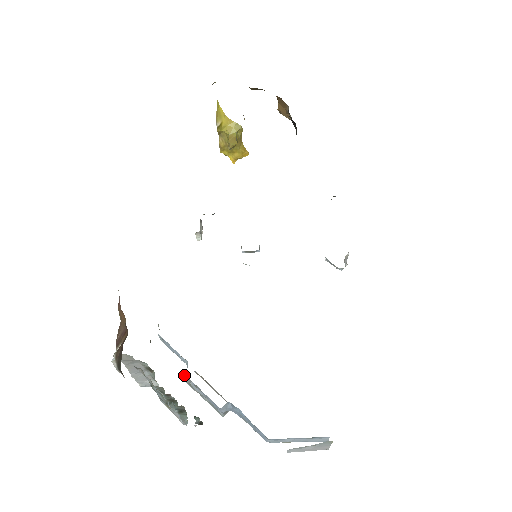
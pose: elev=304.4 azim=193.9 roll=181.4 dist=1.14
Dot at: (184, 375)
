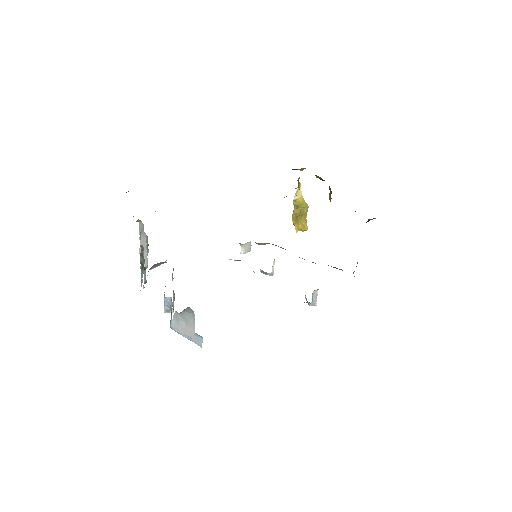
Dot at: occluded
